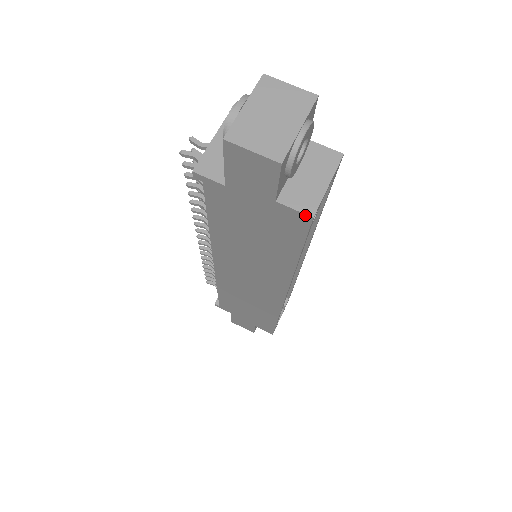
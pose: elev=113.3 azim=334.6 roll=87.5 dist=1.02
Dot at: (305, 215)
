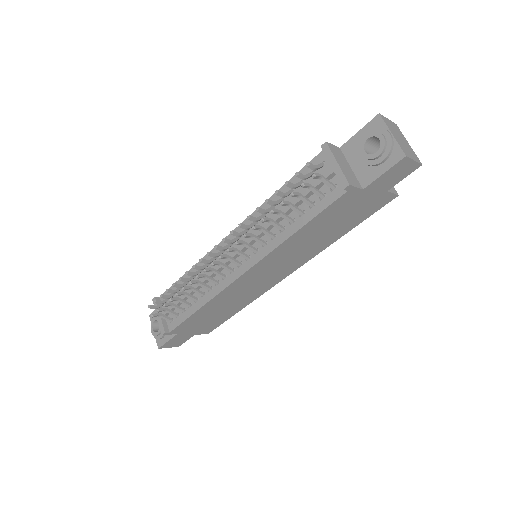
Dot at: (395, 195)
